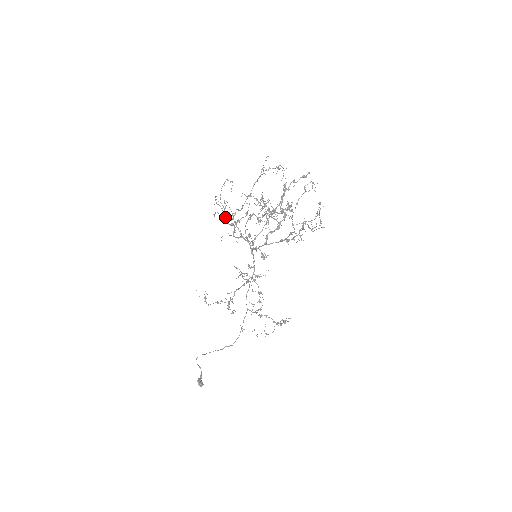
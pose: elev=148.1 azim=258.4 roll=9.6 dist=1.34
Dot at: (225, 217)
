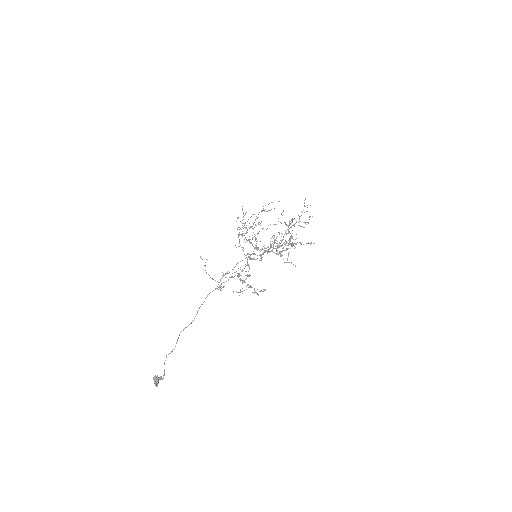
Dot at: occluded
